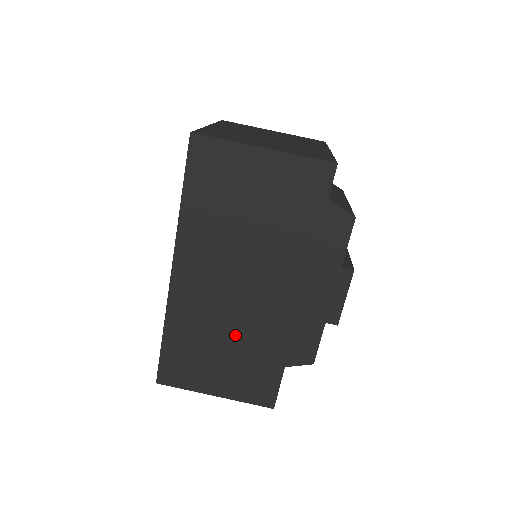
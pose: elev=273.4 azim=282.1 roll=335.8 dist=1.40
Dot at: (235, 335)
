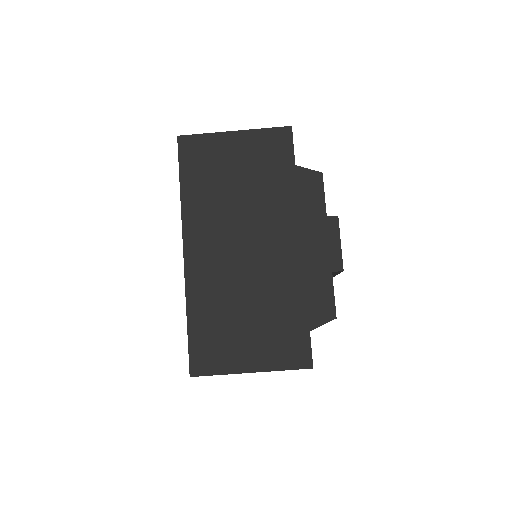
Dot at: (253, 297)
